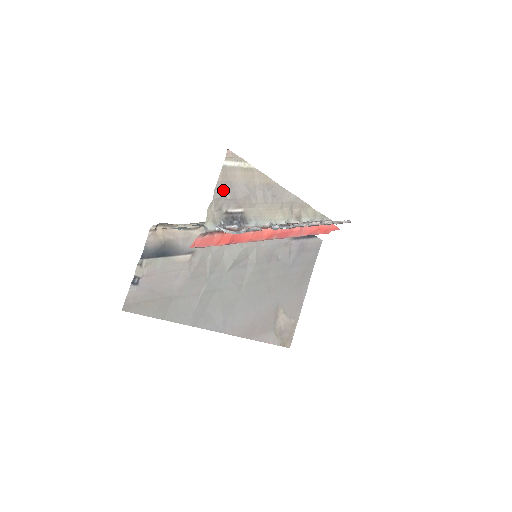
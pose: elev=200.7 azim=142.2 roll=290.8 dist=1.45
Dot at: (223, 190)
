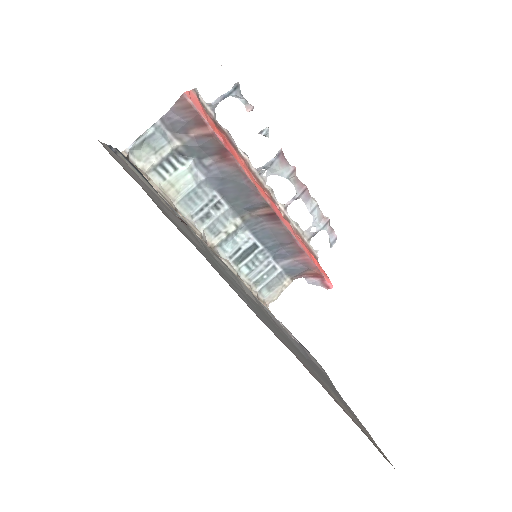
Dot at: occluded
